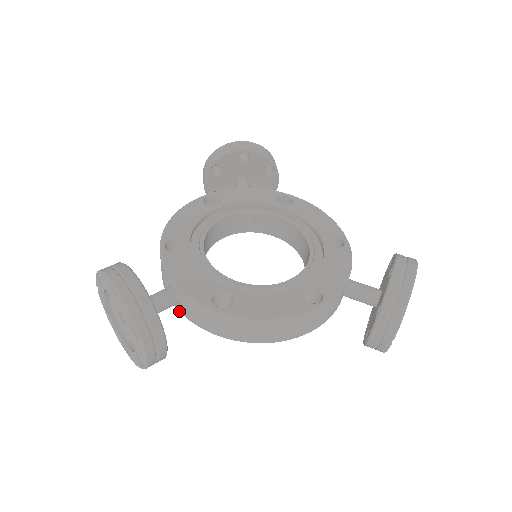
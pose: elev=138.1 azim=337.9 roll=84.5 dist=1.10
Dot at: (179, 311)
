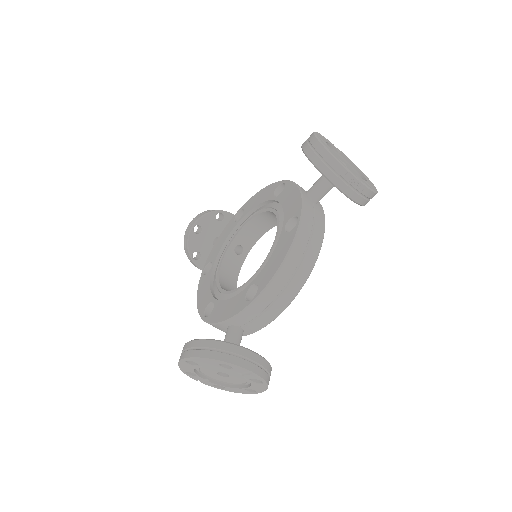
Dot at: occluded
